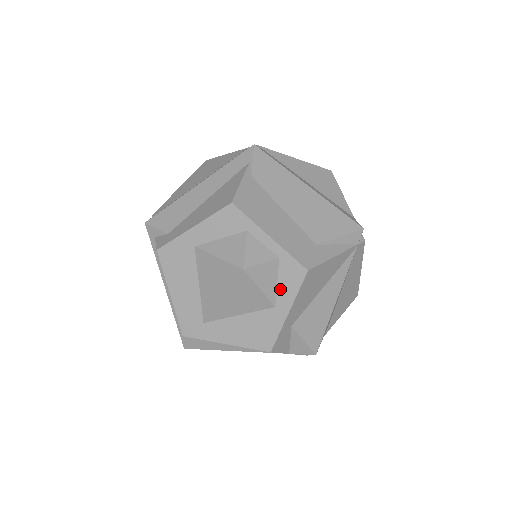
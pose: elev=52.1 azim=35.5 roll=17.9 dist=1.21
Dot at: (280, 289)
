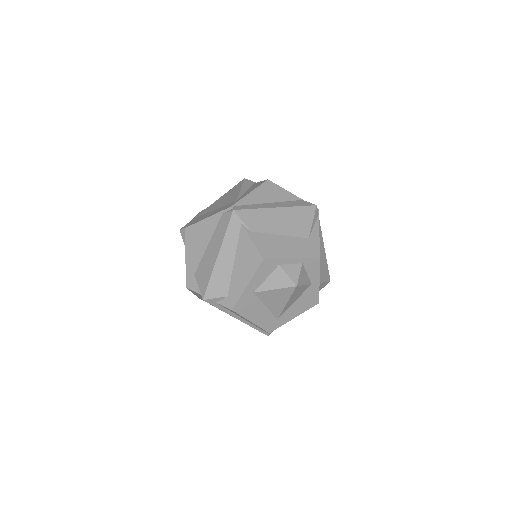
Dot at: (310, 275)
